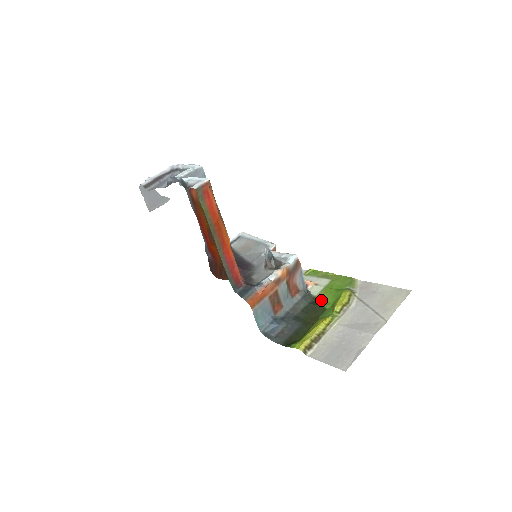
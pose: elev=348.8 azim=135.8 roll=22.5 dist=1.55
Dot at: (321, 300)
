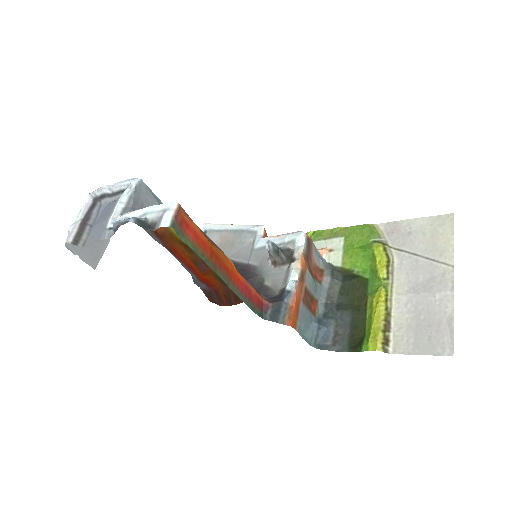
Dot at: (352, 269)
